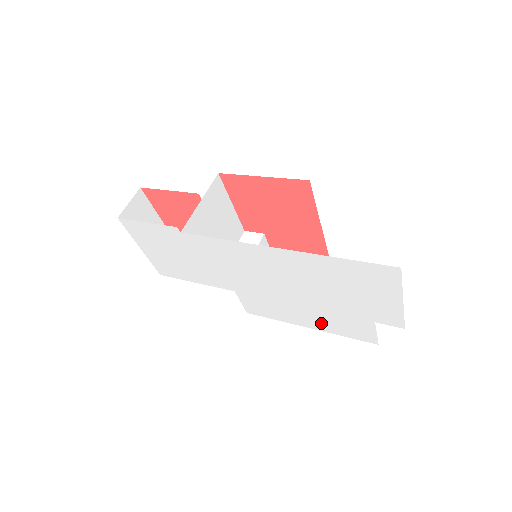
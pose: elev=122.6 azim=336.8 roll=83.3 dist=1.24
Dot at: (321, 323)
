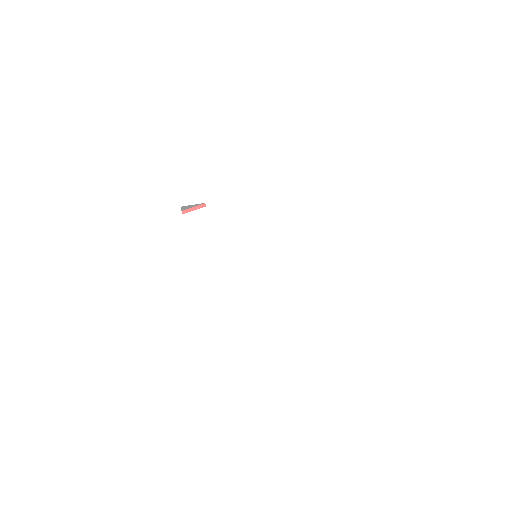
Dot at: (329, 311)
